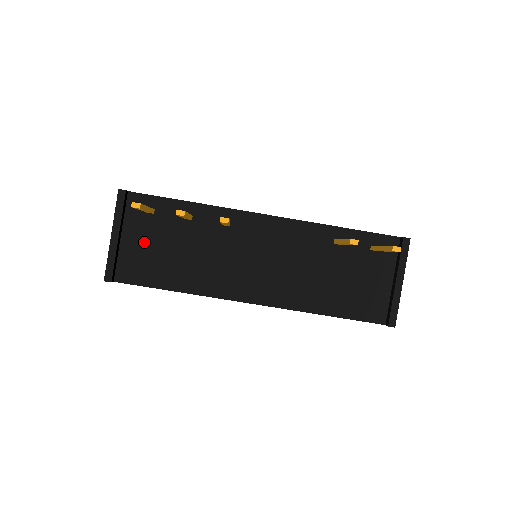
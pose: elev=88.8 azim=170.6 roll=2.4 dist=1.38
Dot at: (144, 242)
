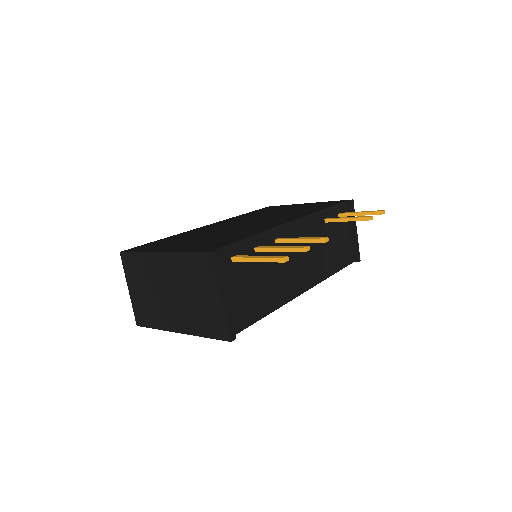
Dot at: (238, 289)
